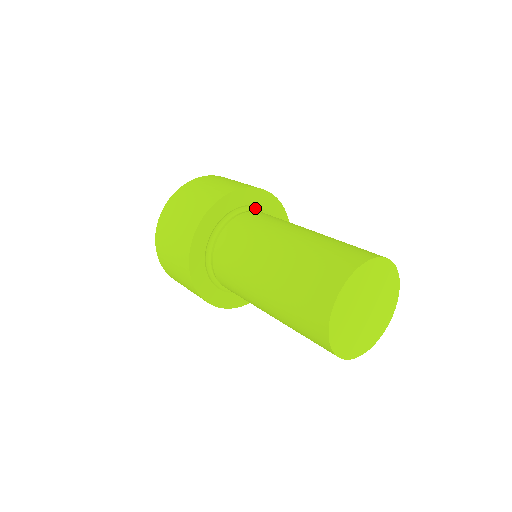
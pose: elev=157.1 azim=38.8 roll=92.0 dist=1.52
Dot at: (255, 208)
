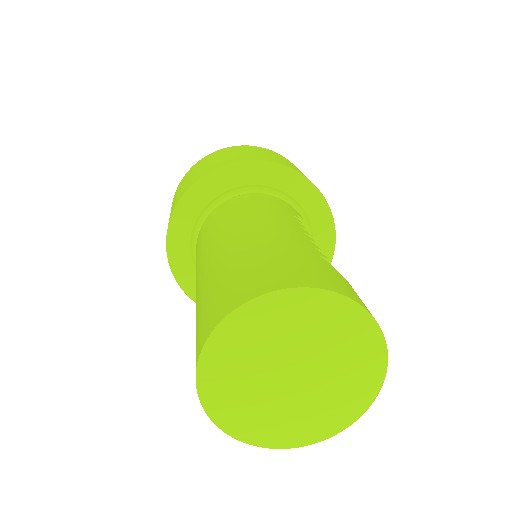
Dot at: (262, 188)
